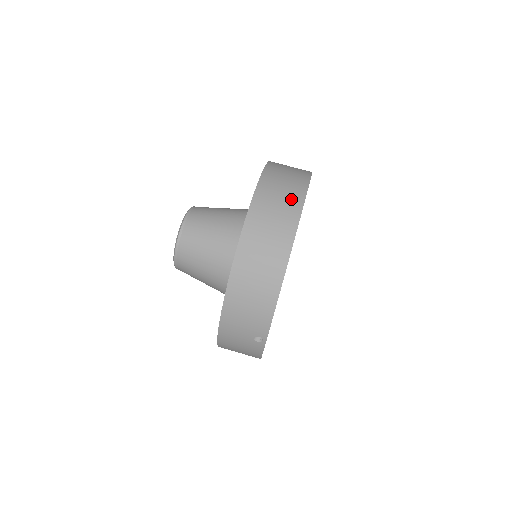
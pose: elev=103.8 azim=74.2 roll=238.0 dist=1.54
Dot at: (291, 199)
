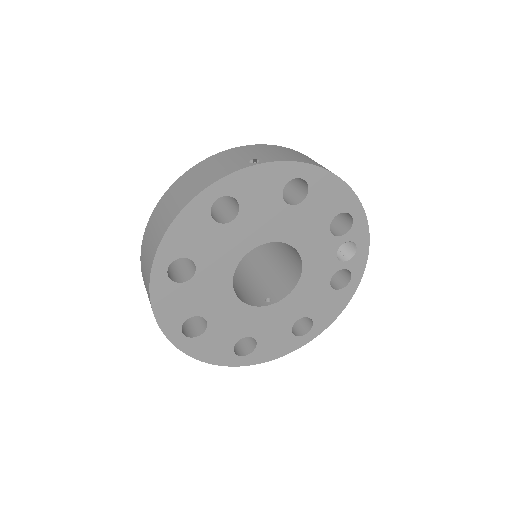
Dot at: occluded
